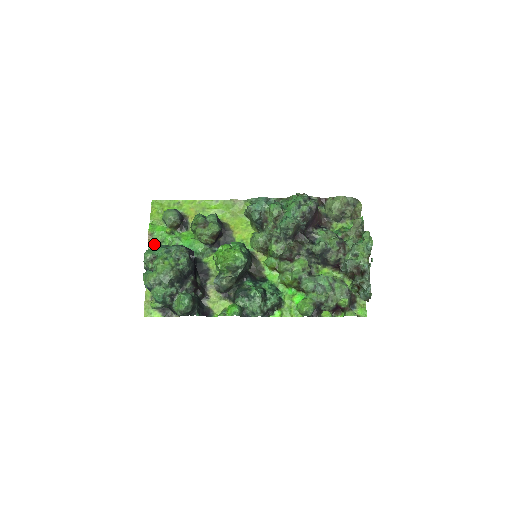
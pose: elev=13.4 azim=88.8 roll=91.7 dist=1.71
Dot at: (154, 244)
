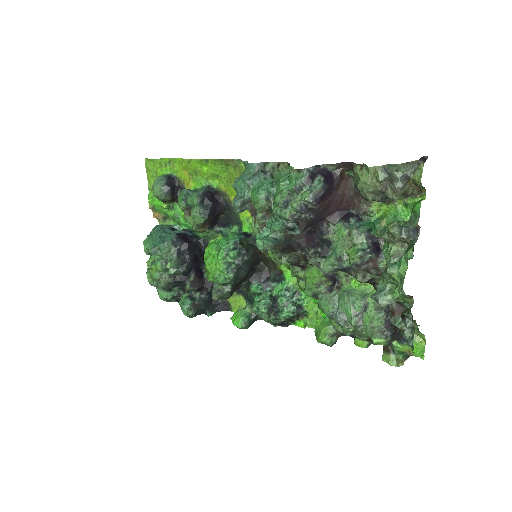
Dot at: (160, 219)
